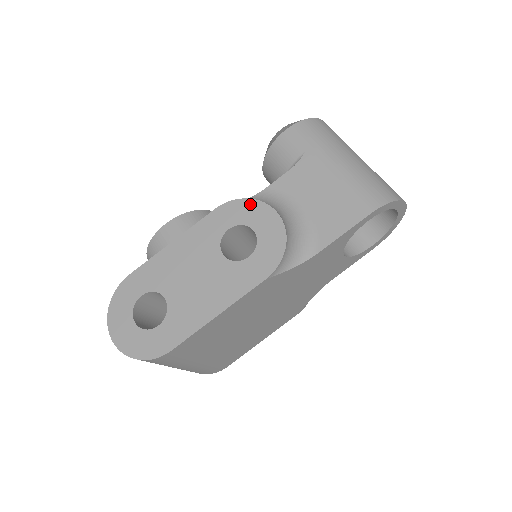
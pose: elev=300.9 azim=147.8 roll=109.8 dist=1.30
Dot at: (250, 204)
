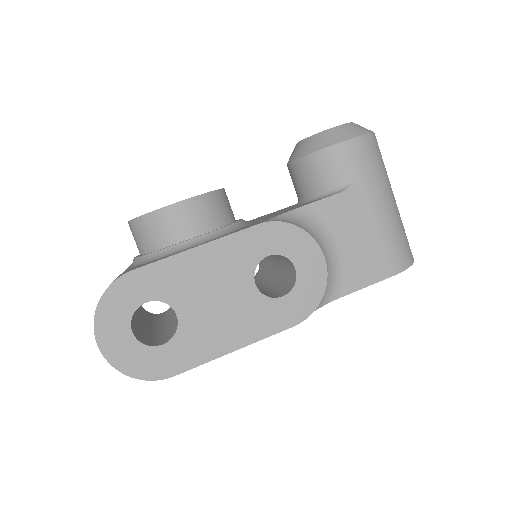
Dot at: (299, 235)
